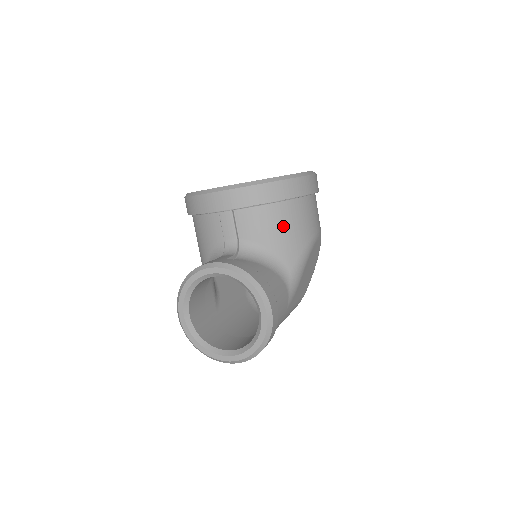
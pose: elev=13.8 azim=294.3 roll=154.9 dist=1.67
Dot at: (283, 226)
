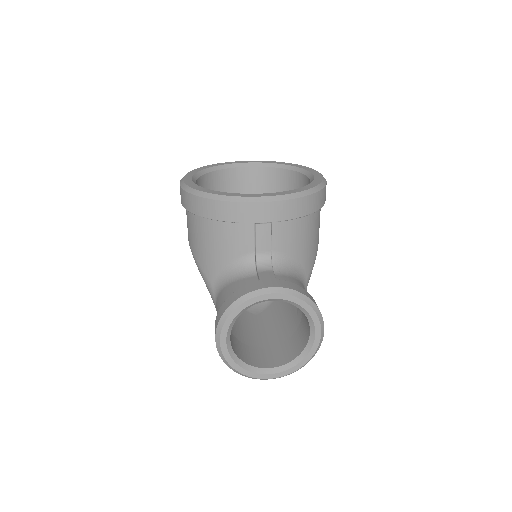
Dot at: (309, 236)
